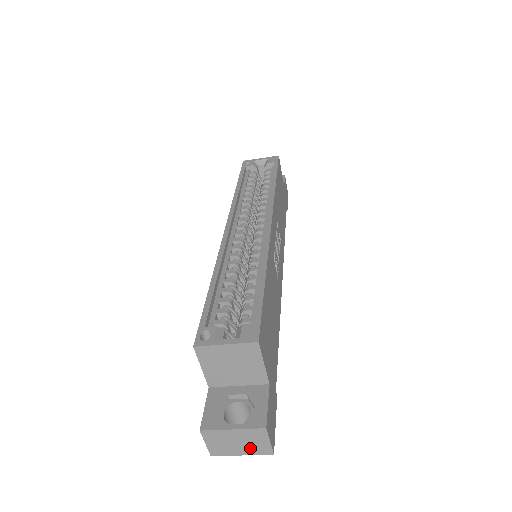
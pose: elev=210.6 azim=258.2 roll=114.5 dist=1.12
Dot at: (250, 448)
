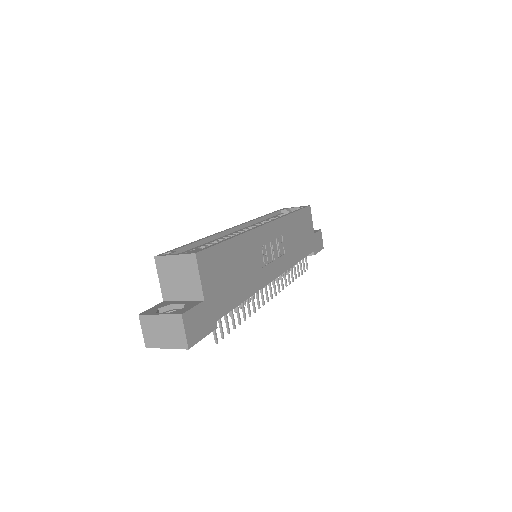
Dot at: (172, 339)
